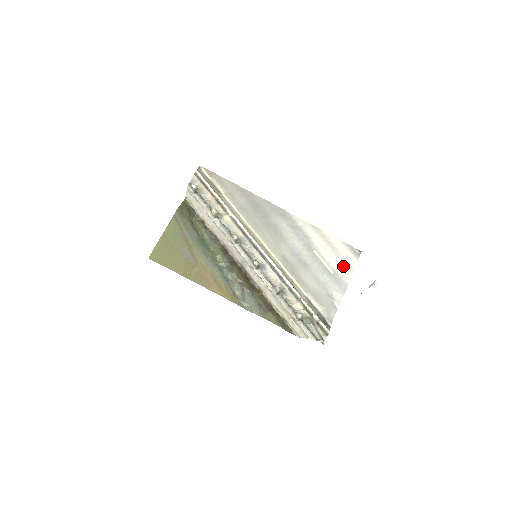
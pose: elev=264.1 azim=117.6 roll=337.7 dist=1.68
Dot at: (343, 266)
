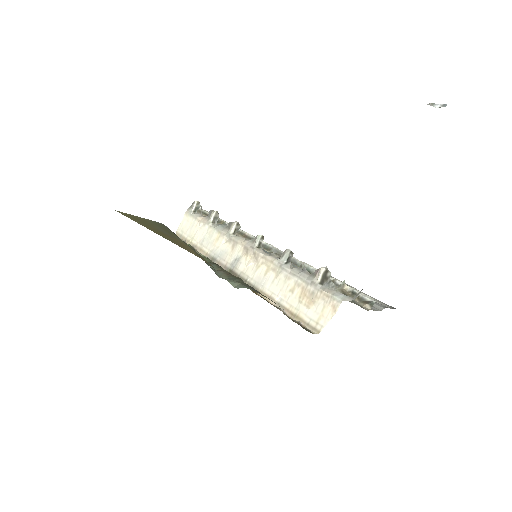
Dot at: occluded
